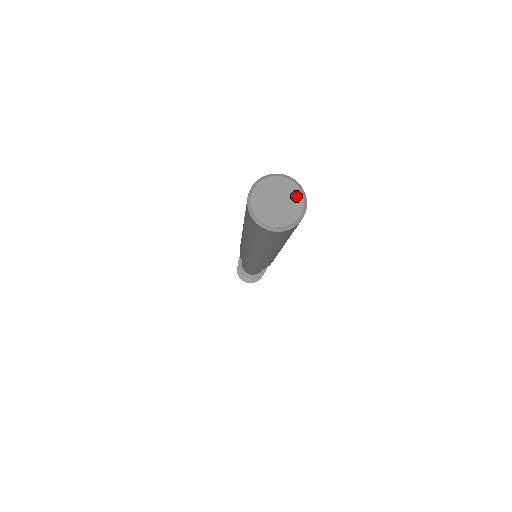
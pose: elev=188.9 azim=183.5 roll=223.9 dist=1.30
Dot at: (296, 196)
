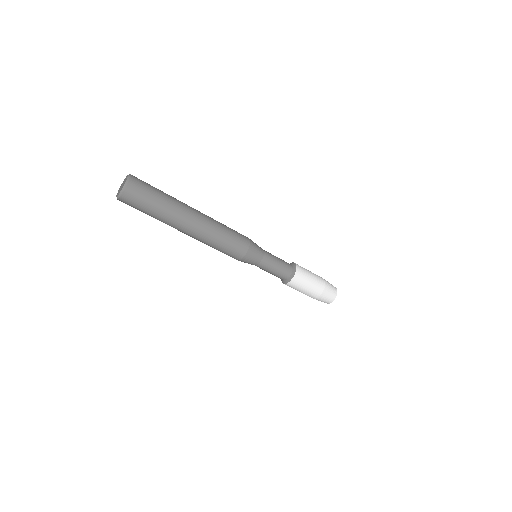
Dot at: (124, 184)
